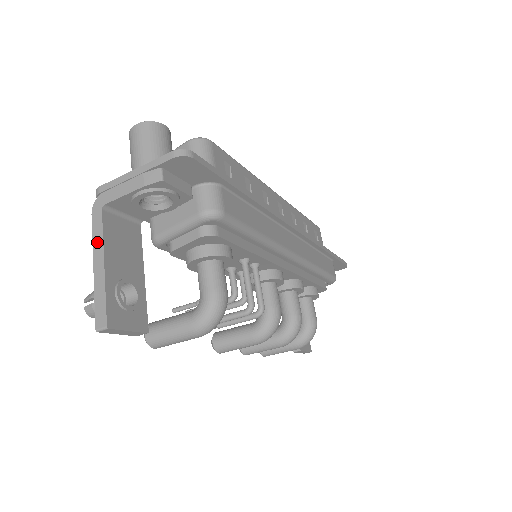
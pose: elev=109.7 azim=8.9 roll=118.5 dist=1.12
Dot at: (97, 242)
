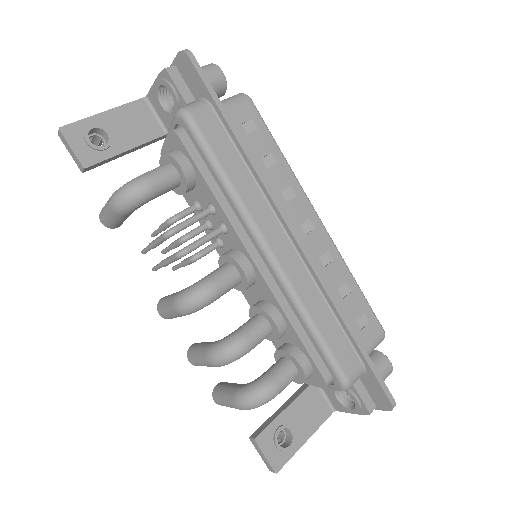
Dot at: (120, 108)
